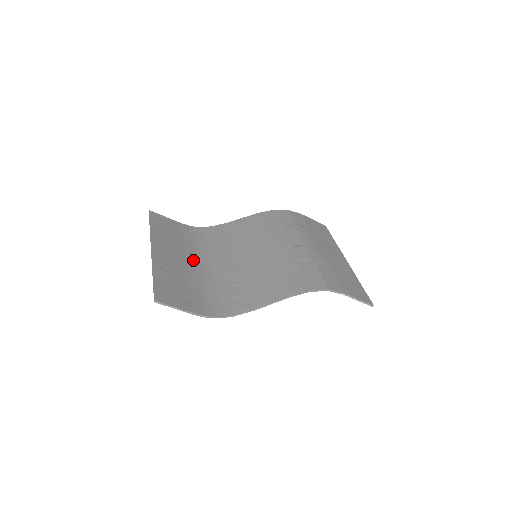
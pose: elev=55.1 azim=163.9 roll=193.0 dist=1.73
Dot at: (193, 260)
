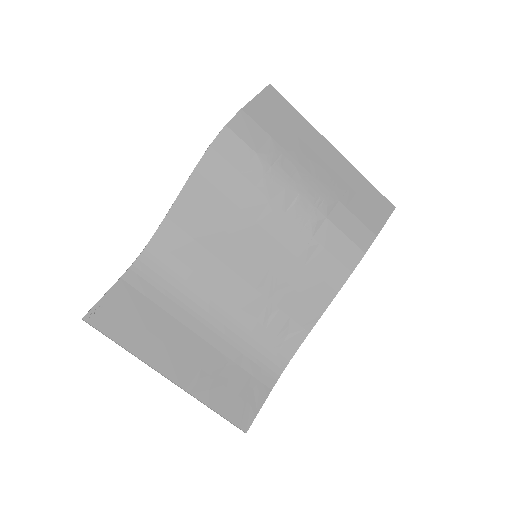
Dot at: (199, 324)
